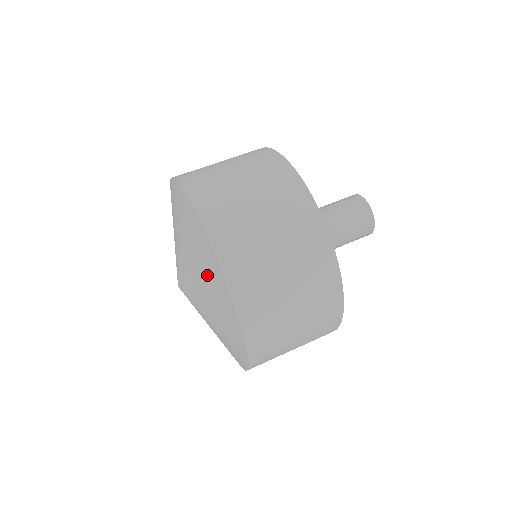
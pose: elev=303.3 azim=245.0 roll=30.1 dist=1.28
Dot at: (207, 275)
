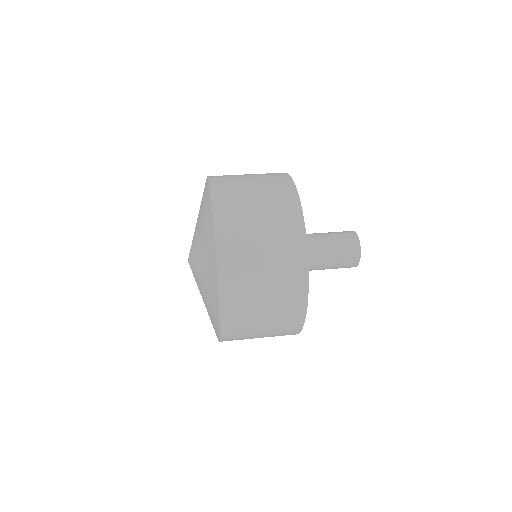
Dot at: (202, 201)
